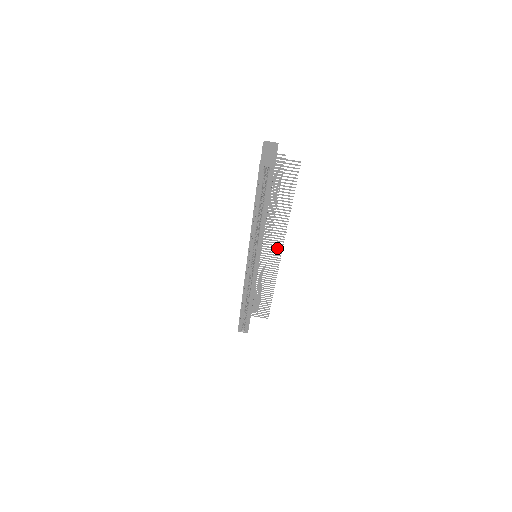
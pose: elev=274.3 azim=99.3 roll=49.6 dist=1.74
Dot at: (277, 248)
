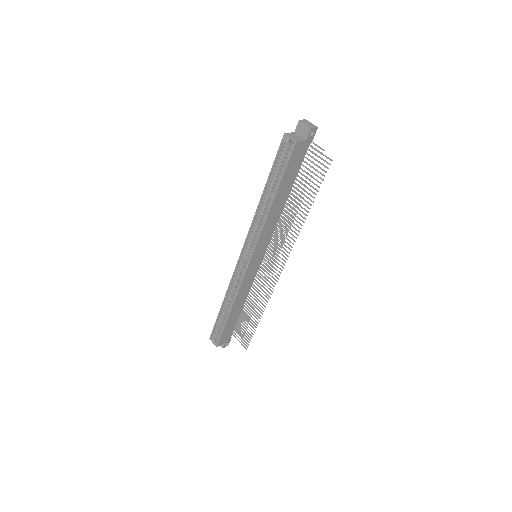
Dot at: (280, 261)
